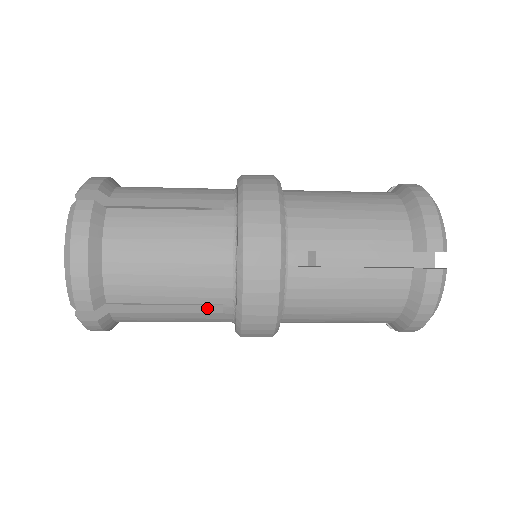
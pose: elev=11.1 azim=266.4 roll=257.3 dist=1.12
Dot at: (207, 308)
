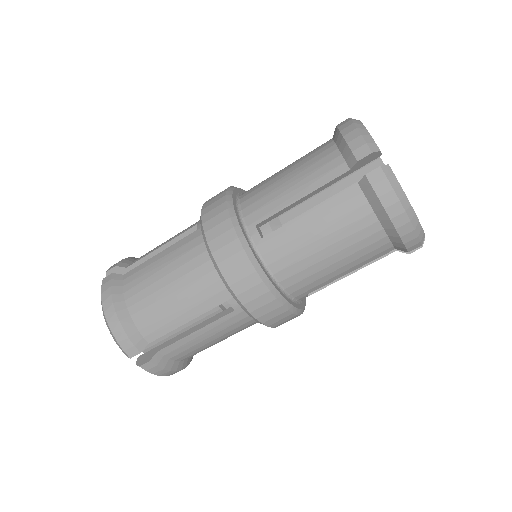
Dot at: occluded
